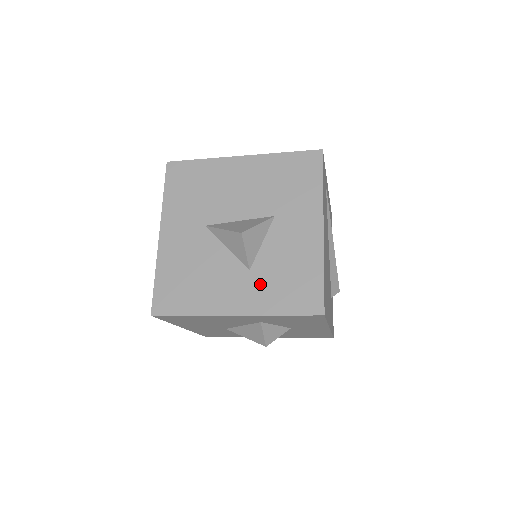
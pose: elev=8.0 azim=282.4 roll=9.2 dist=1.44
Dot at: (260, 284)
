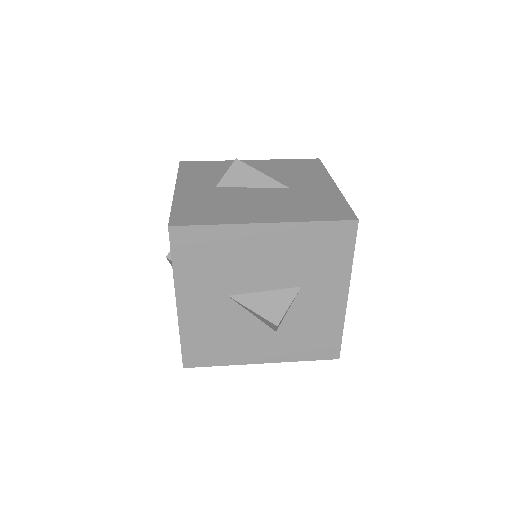
Dot at: (286, 341)
